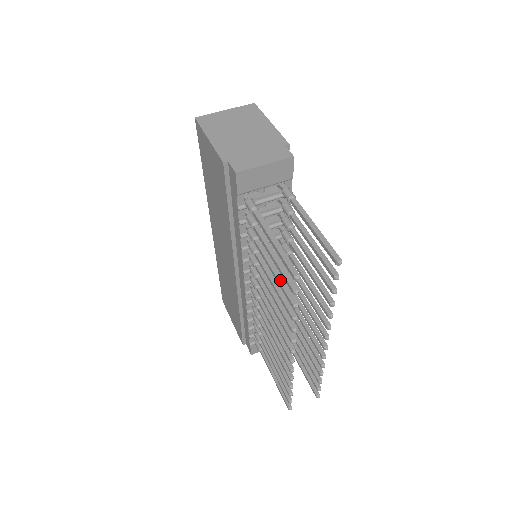
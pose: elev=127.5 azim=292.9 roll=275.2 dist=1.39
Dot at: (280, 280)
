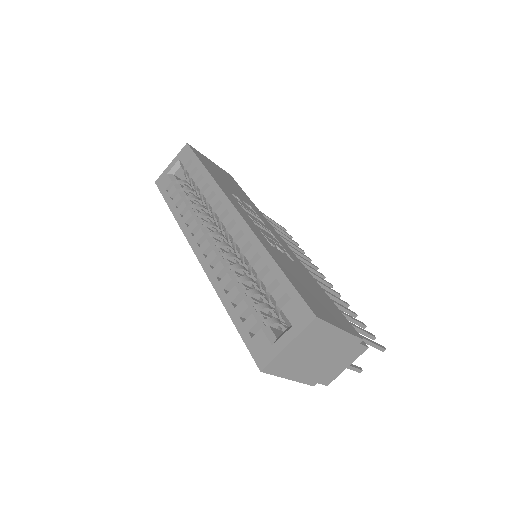
Dot at: occluded
